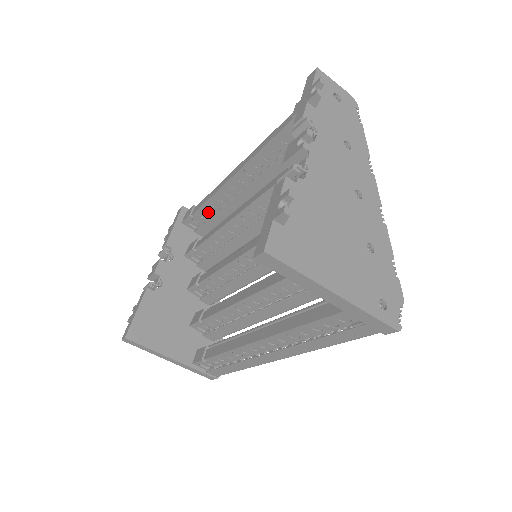
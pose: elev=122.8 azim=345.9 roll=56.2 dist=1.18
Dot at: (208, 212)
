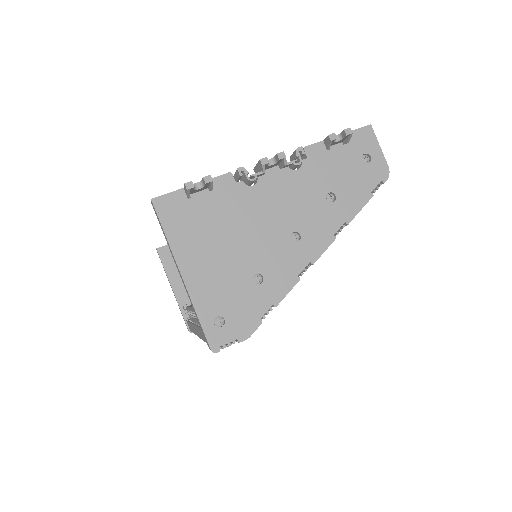
Dot at: occluded
